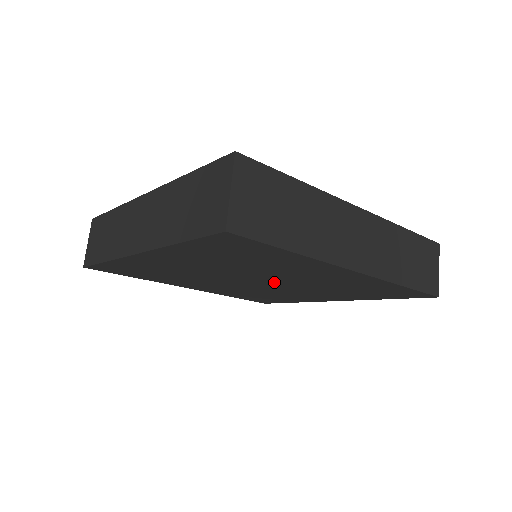
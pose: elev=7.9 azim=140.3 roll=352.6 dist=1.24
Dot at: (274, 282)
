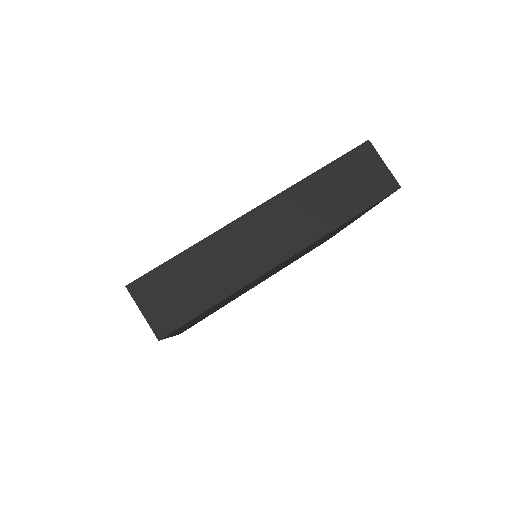
Dot at: occluded
